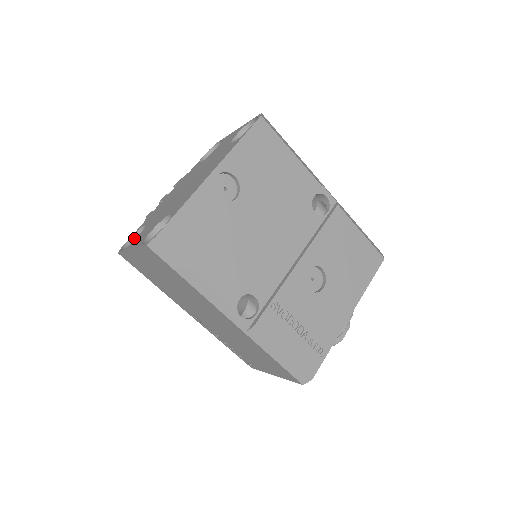
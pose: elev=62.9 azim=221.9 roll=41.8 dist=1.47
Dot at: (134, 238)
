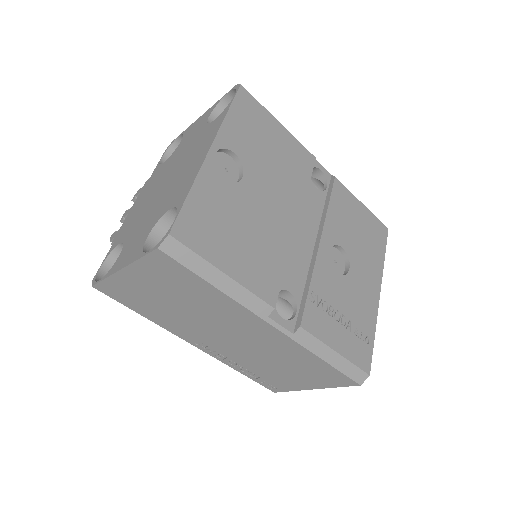
Dot at: (106, 265)
